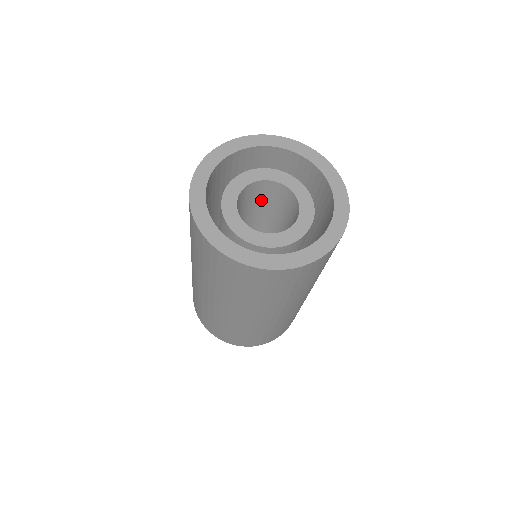
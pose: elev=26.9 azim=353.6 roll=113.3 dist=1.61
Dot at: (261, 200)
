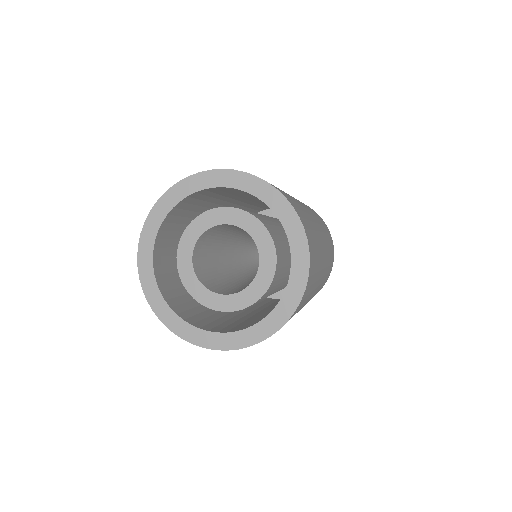
Dot at: (214, 239)
